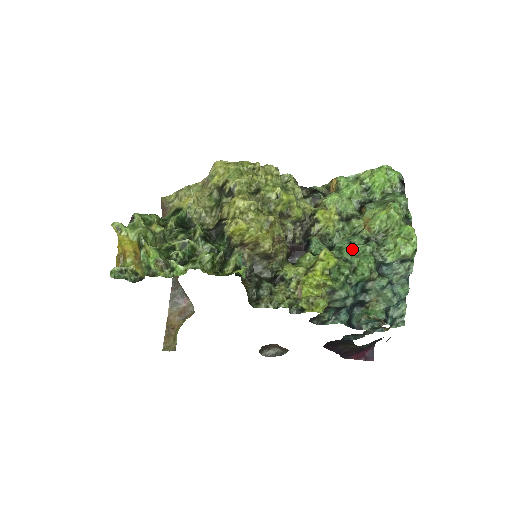
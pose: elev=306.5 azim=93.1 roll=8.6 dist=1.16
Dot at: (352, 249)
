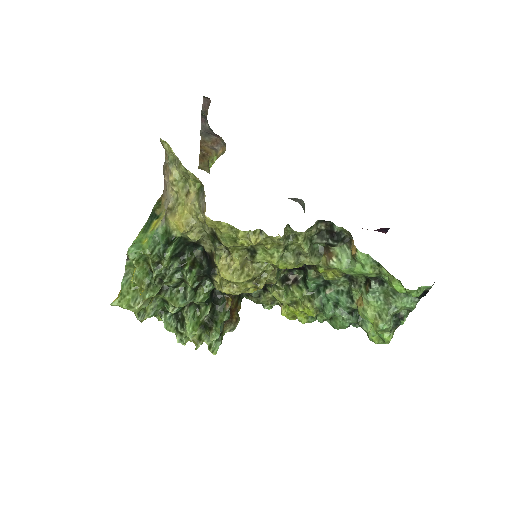
Dot at: (332, 316)
